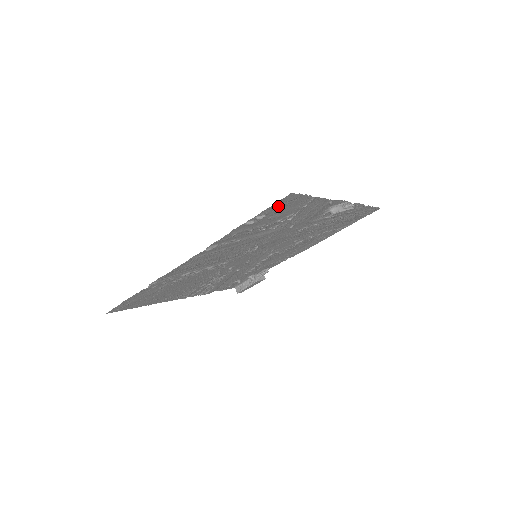
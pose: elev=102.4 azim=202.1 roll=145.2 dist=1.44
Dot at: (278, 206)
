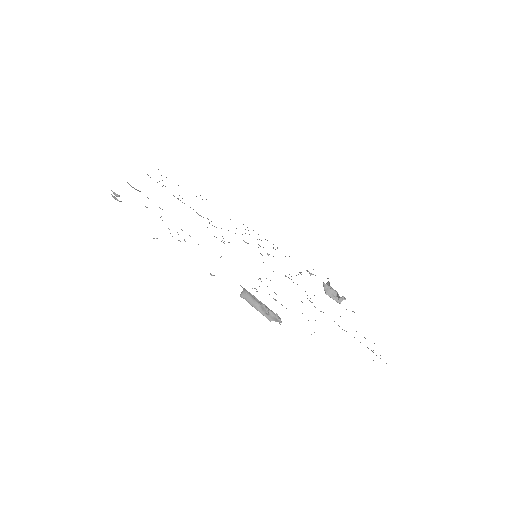
Dot at: occluded
